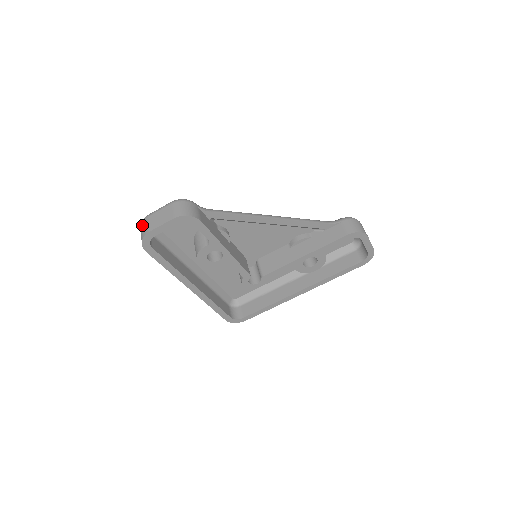
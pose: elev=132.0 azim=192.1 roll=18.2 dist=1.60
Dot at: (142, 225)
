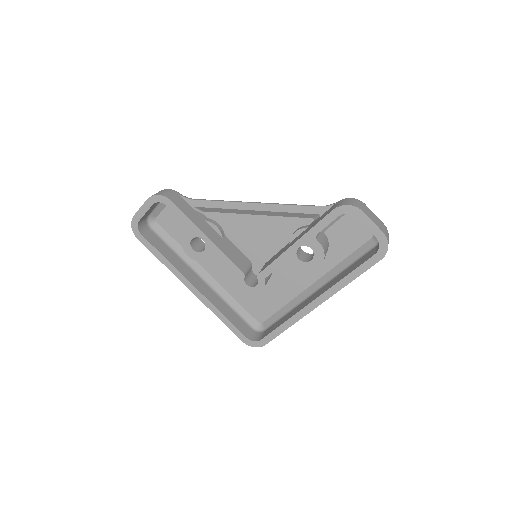
Dot at: occluded
